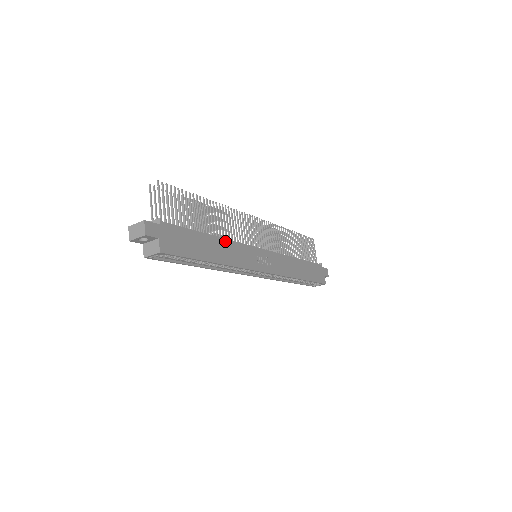
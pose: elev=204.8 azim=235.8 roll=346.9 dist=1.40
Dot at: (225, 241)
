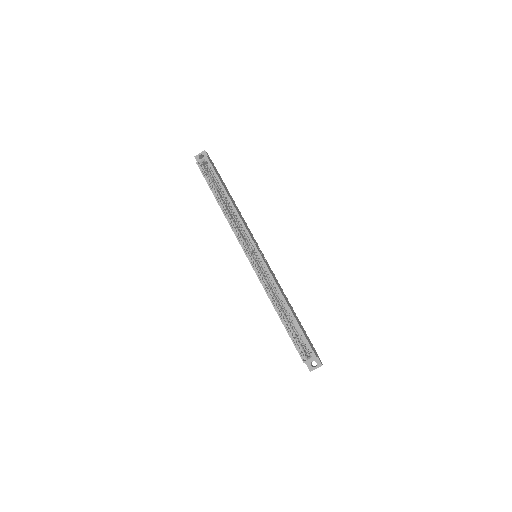
Dot at: (240, 213)
